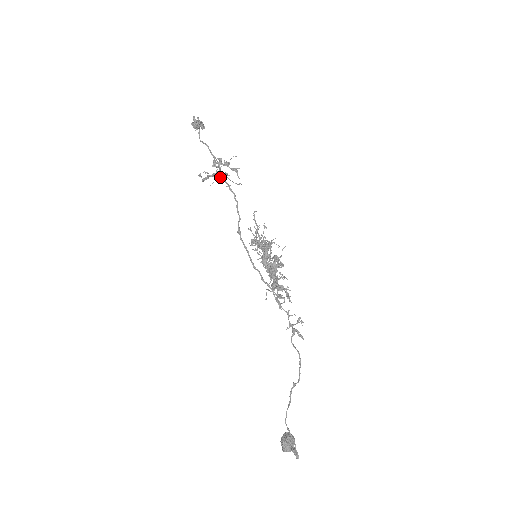
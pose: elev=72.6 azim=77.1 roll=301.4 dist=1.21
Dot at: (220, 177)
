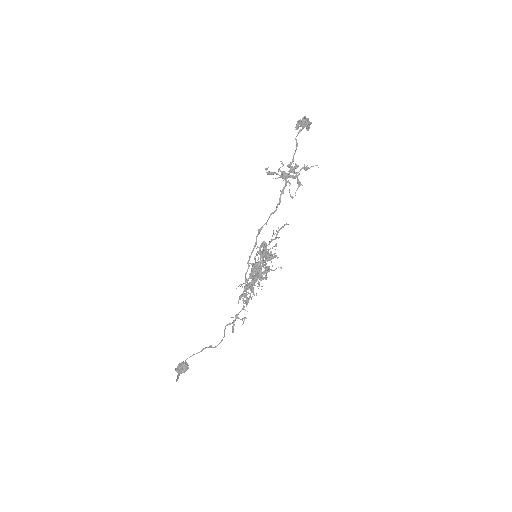
Dot at: (285, 179)
